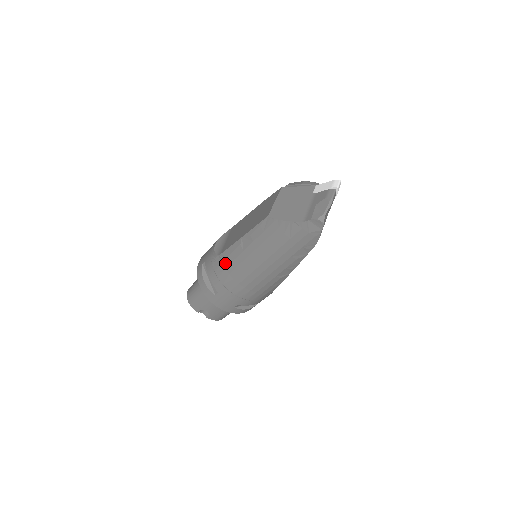
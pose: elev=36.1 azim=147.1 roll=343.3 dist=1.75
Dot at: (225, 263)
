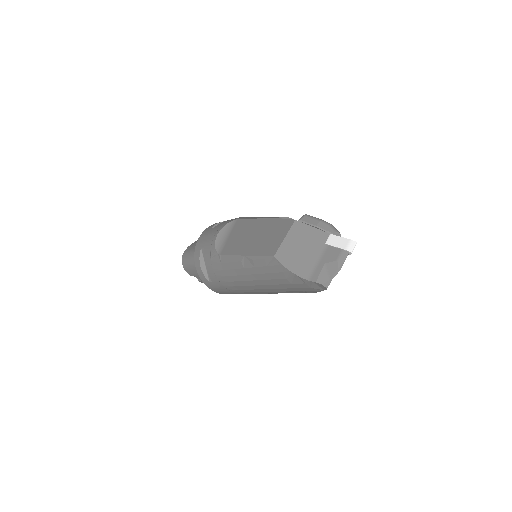
Dot at: (223, 266)
